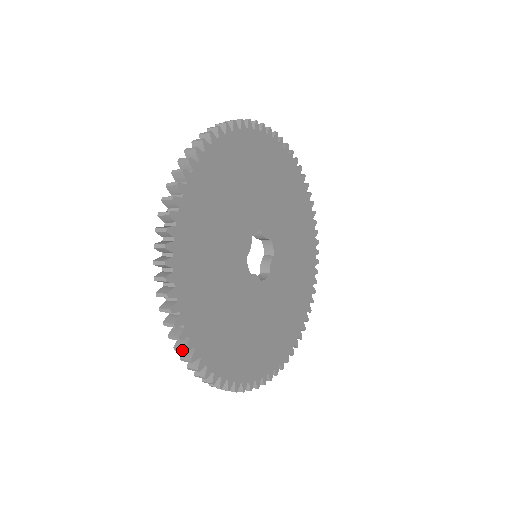
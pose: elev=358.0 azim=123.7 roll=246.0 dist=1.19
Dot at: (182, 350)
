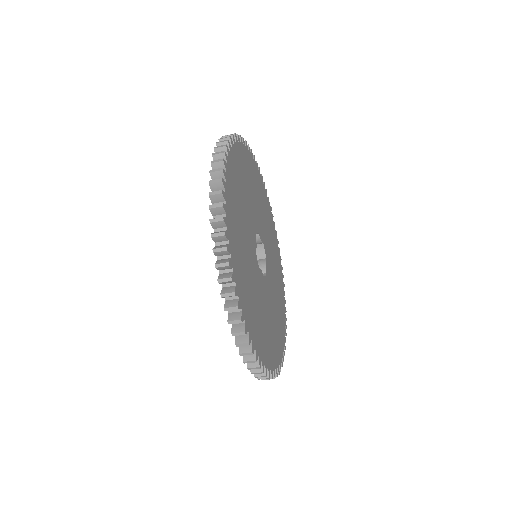
Dot at: (238, 321)
